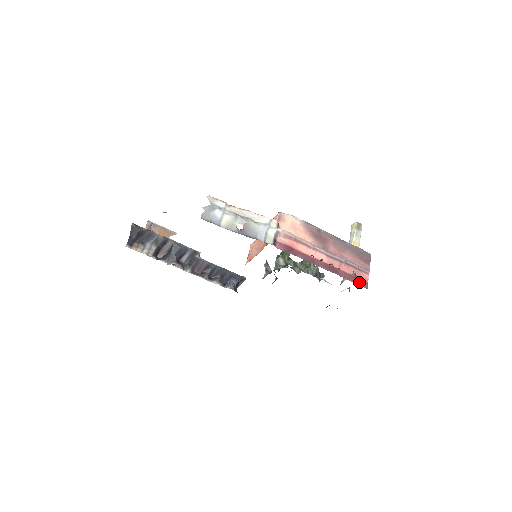
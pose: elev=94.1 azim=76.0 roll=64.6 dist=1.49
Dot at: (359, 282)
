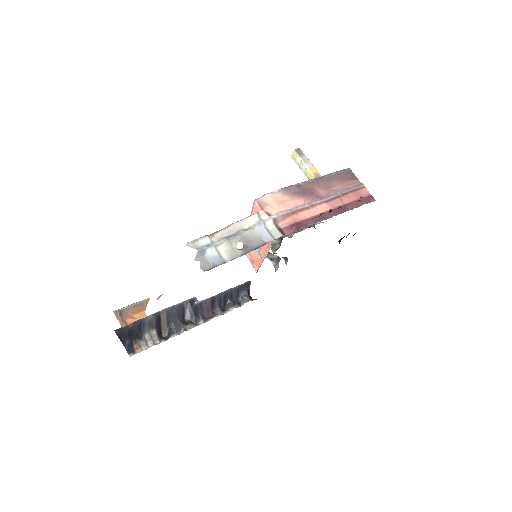
Dot at: (366, 201)
